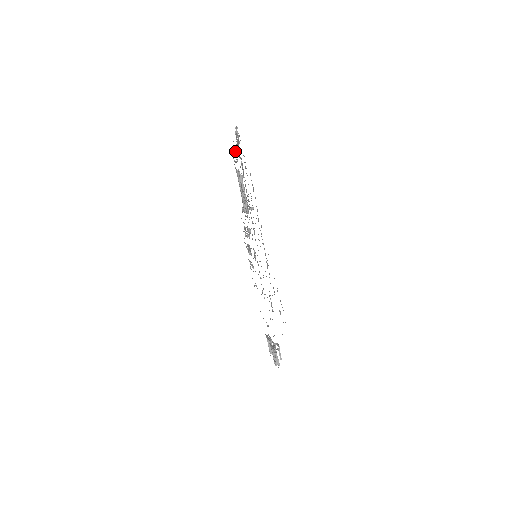
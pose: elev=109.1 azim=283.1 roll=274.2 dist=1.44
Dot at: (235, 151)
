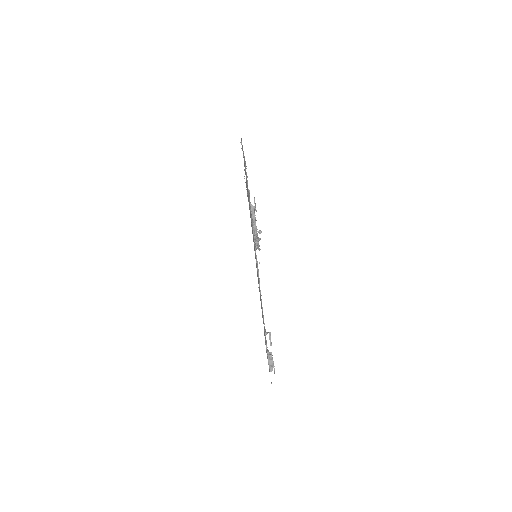
Dot at: occluded
